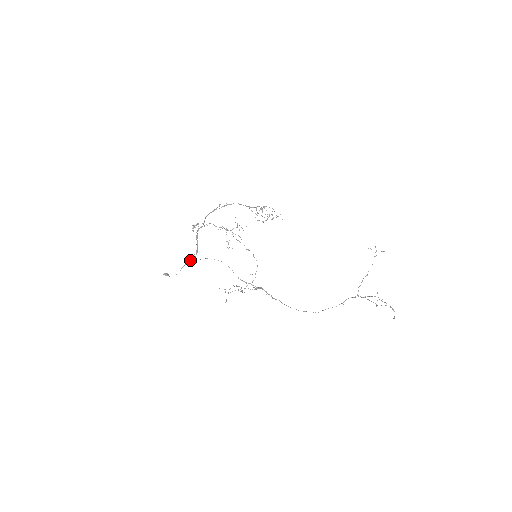
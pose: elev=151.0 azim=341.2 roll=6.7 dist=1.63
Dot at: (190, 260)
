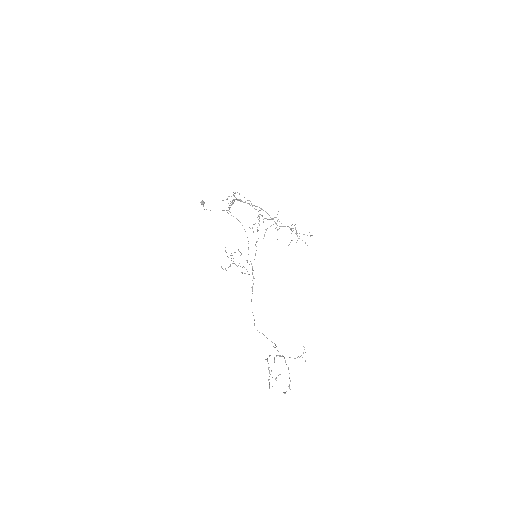
Dot at: (222, 210)
